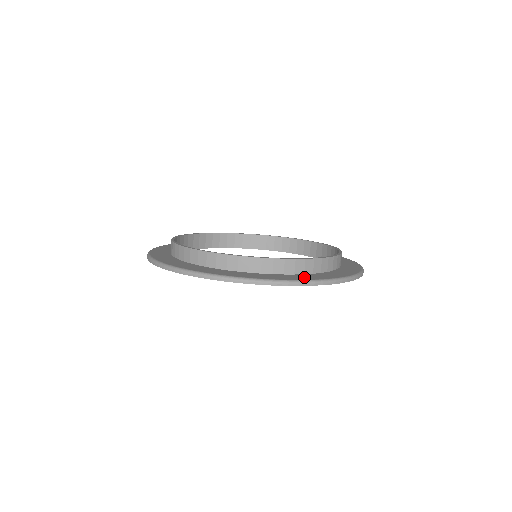
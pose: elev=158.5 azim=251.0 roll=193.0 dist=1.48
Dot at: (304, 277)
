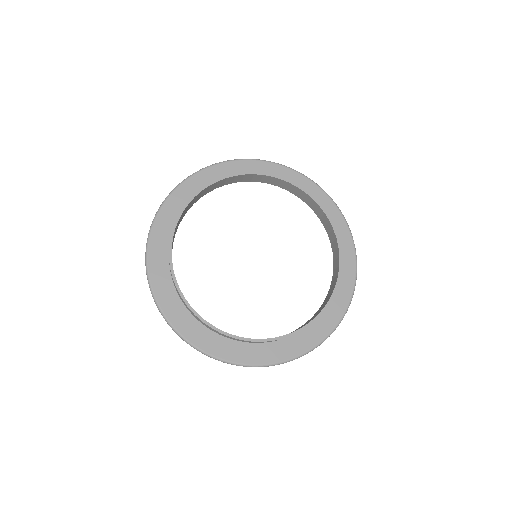
Dot at: (348, 272)
